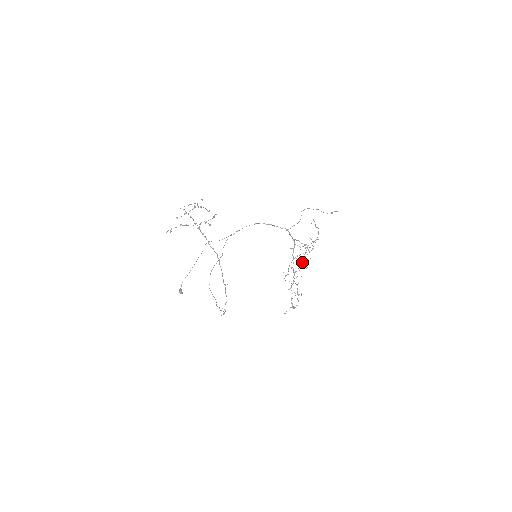
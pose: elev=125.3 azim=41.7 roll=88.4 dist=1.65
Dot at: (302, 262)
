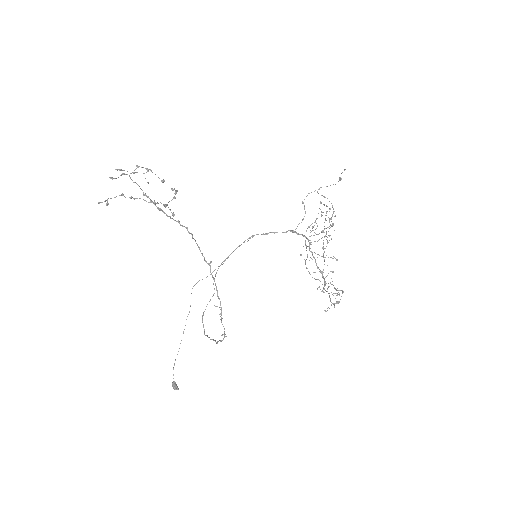
Dot at: occluded
